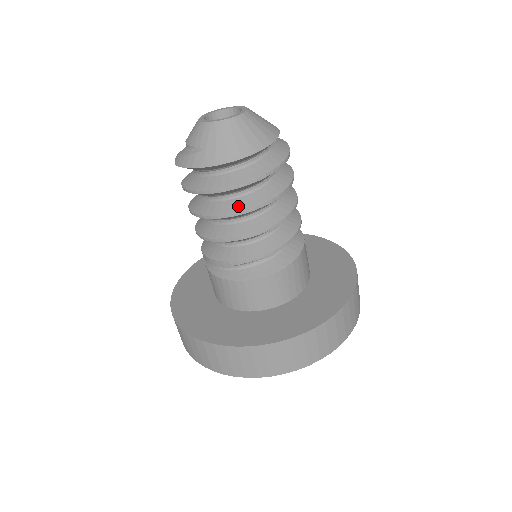
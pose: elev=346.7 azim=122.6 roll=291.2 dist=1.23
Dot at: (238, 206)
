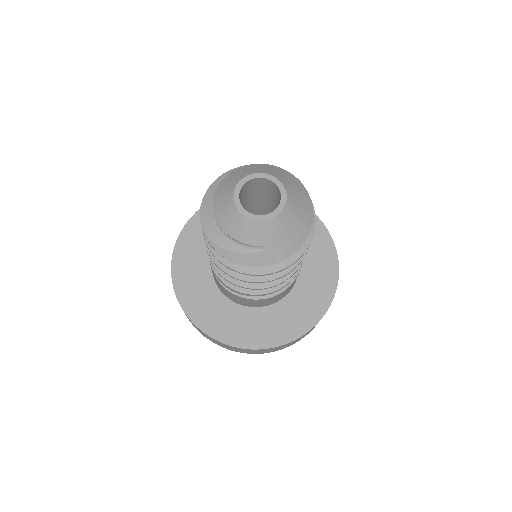
Dot at: occluded
